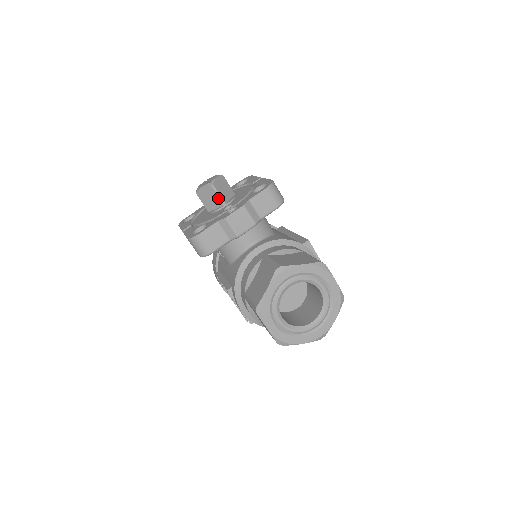
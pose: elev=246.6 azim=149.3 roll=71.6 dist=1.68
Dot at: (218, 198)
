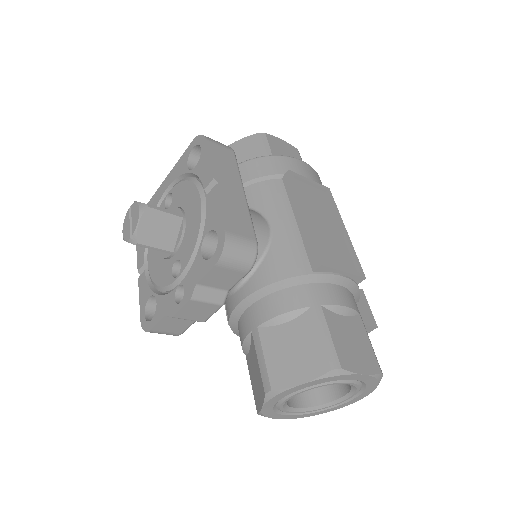
Dot at: (157, 250)
